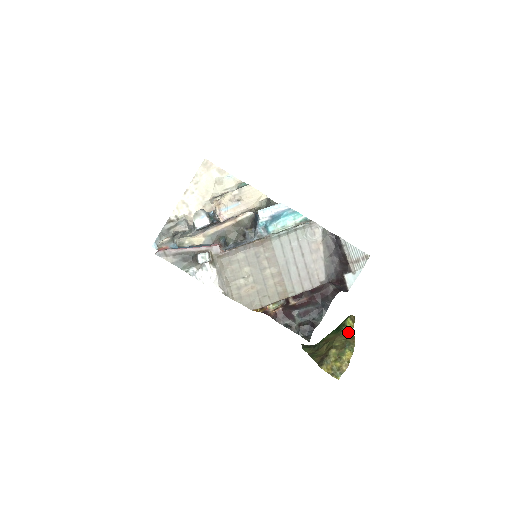
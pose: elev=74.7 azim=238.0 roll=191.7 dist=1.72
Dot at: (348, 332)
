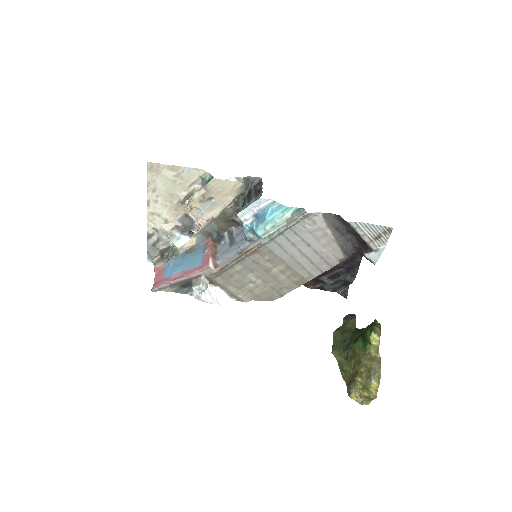
Dot at: (373, 352)
